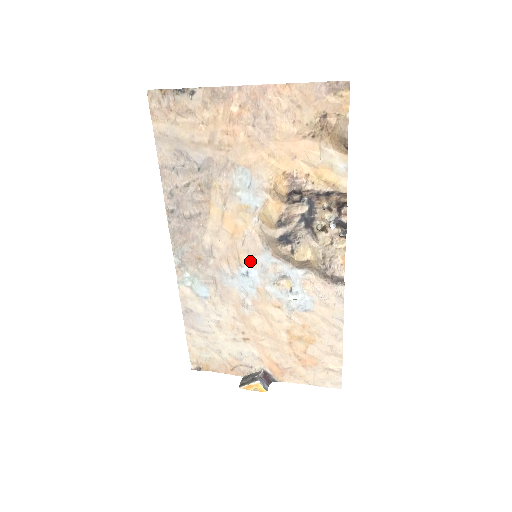
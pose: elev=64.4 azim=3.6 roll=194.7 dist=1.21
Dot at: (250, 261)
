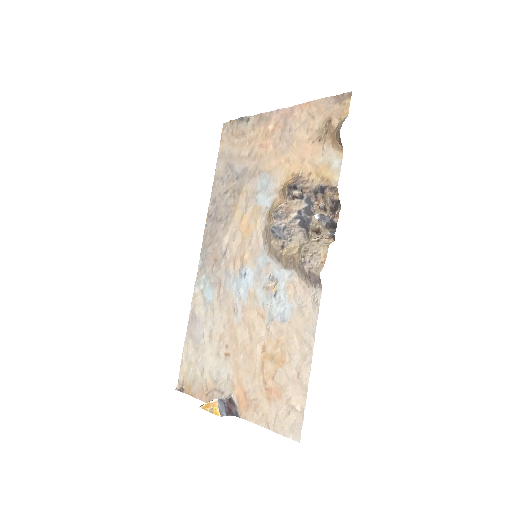
Dot at: (251, 262)
